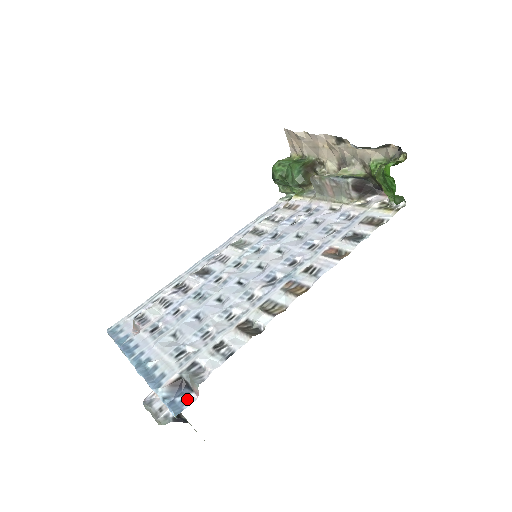
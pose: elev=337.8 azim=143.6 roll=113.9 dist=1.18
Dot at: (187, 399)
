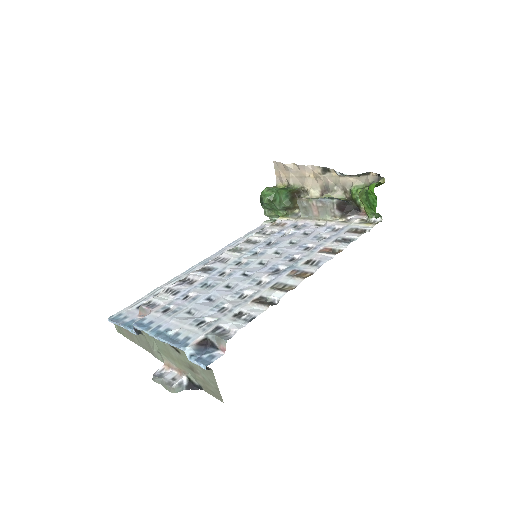
Dot at: (214, 355)
